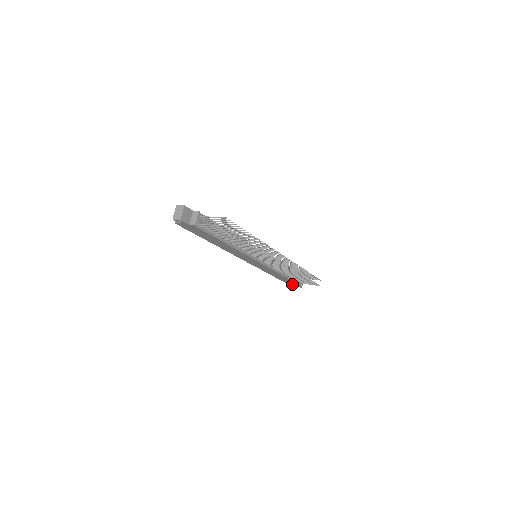
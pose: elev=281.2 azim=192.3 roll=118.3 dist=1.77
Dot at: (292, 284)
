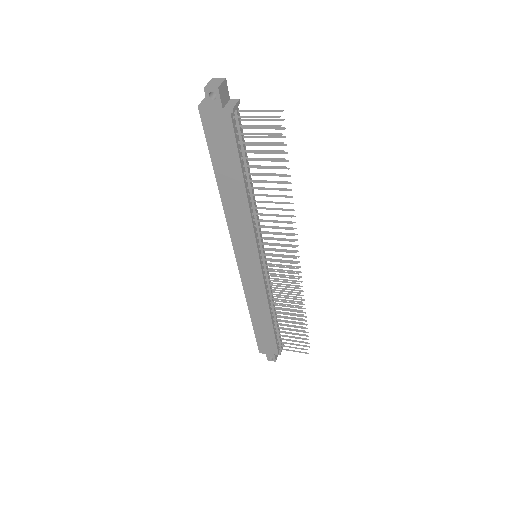
Dot at: (266, 350)
